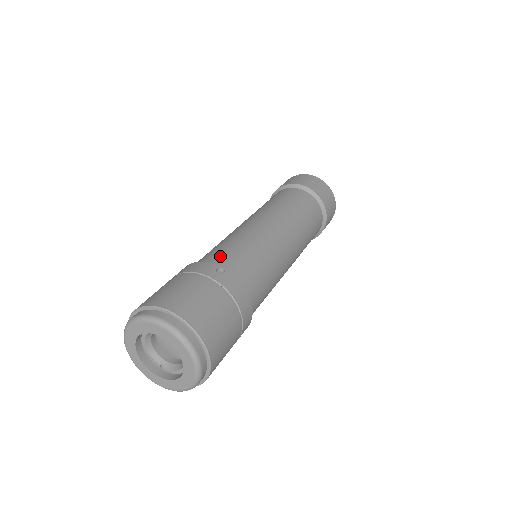
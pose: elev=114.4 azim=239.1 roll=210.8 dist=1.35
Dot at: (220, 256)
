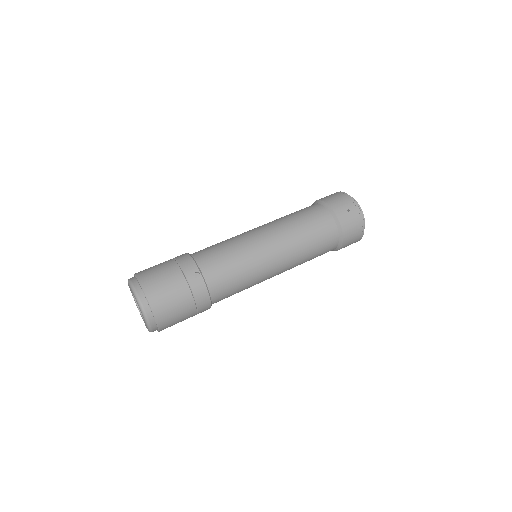
Dot at: (209, 259)
